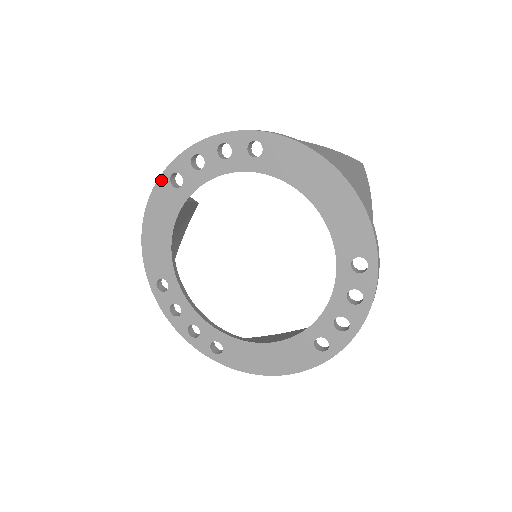
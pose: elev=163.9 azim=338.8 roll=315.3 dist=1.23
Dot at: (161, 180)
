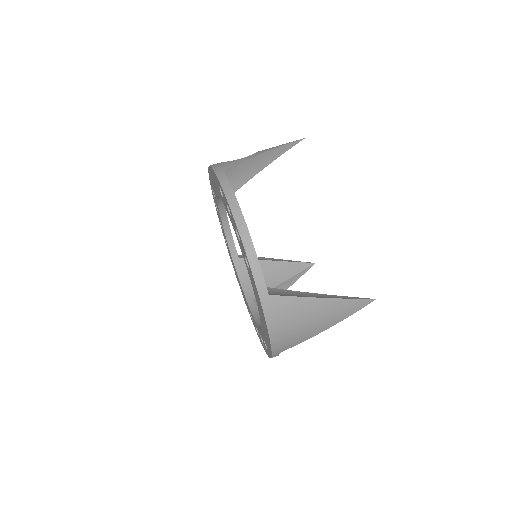
Dot at: (216, 176)
